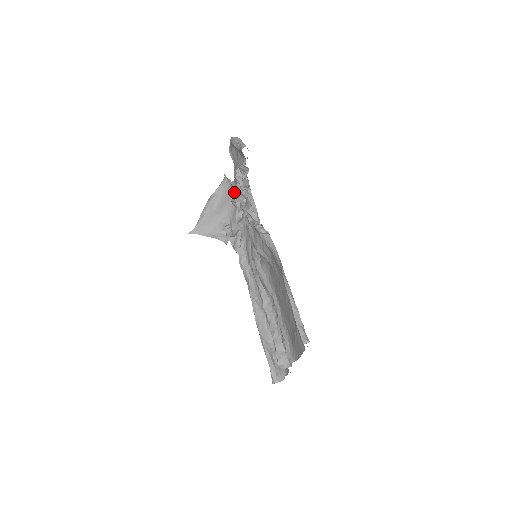
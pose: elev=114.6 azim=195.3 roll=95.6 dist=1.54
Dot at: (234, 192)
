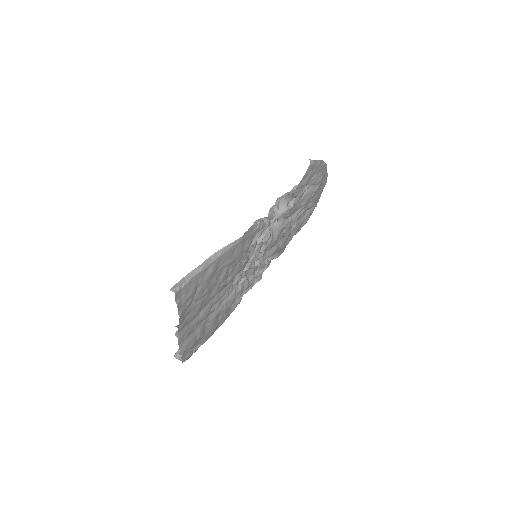
Dot at: occluded
